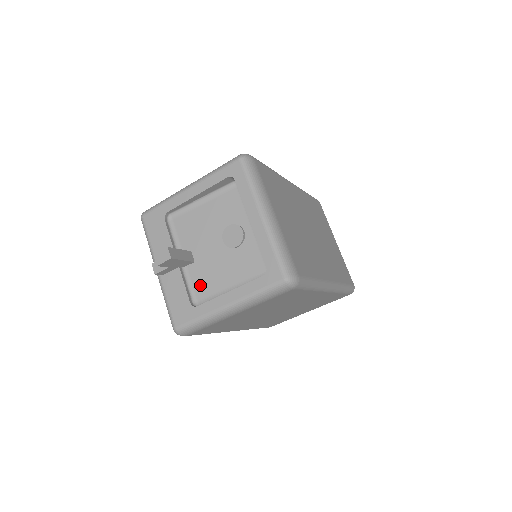
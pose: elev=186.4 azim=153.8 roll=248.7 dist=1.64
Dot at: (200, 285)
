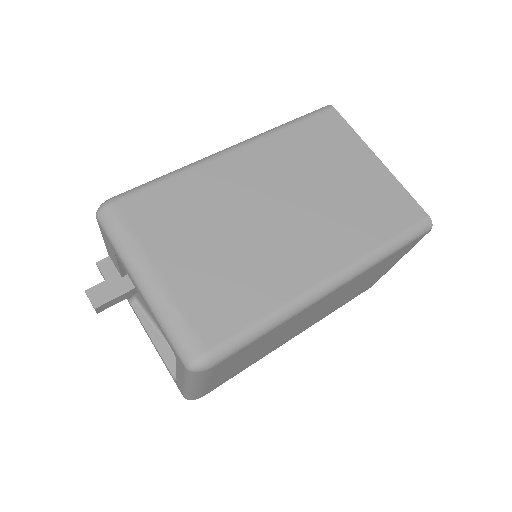
Dot at: (141, 299)
